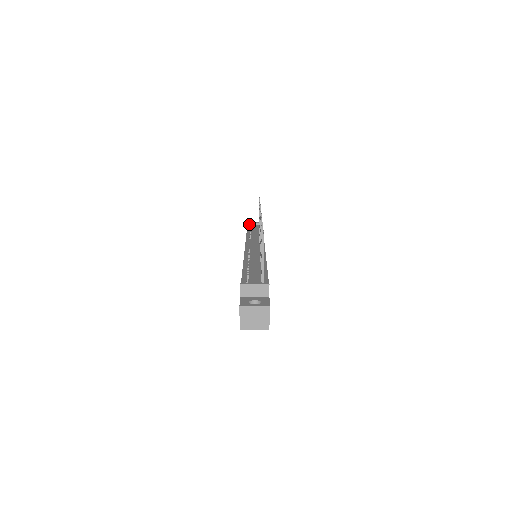
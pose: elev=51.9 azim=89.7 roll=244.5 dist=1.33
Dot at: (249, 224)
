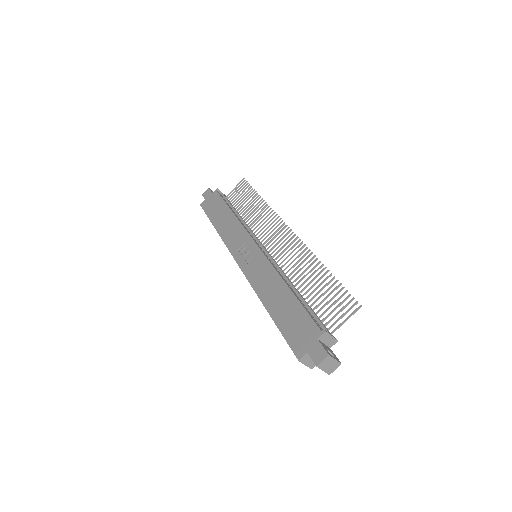
Dot at: (218, 191)
